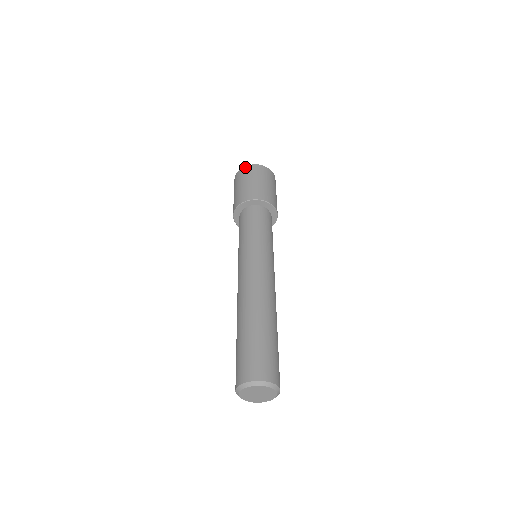
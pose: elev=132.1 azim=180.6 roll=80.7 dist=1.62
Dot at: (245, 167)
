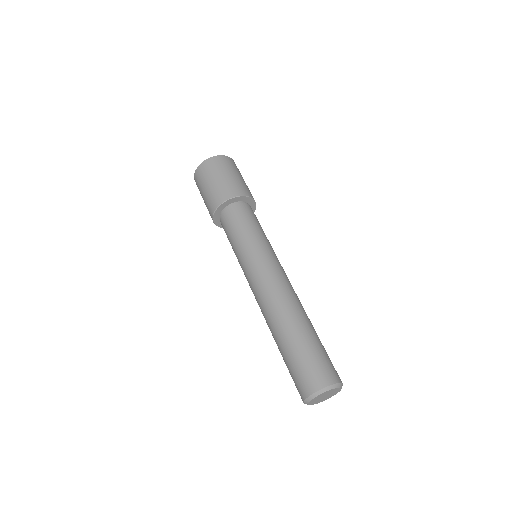
Dot at: (200, 166)
